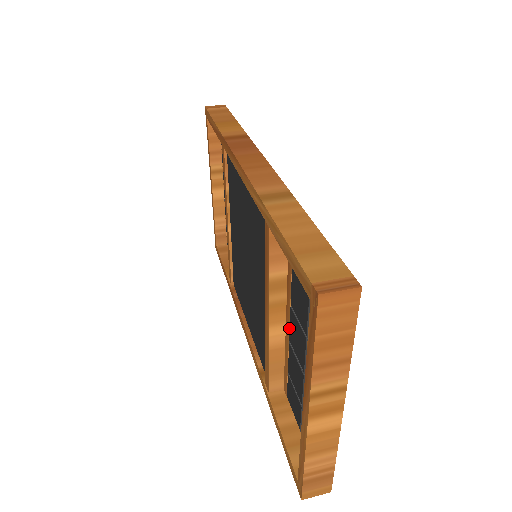
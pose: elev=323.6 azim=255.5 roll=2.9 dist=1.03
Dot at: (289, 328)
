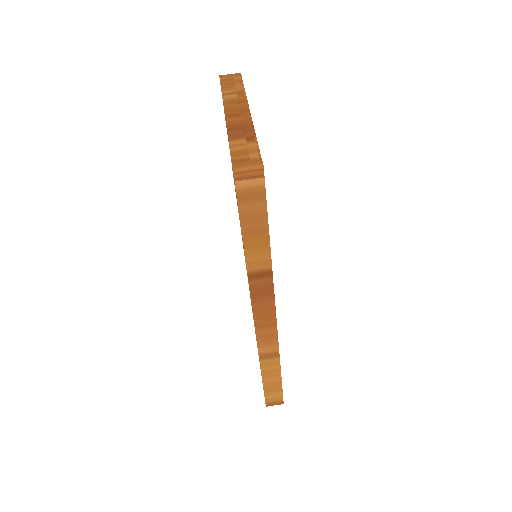
Dot at: occluded
